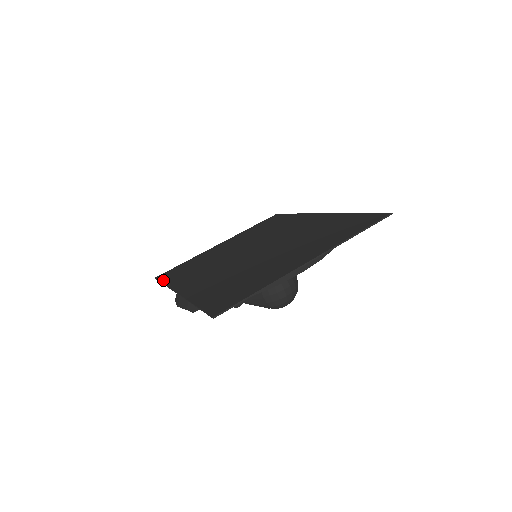
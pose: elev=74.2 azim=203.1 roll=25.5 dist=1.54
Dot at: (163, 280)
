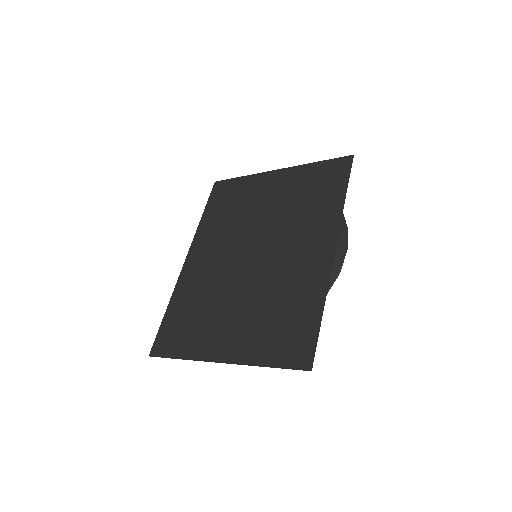
Dot at: (208, 204)
